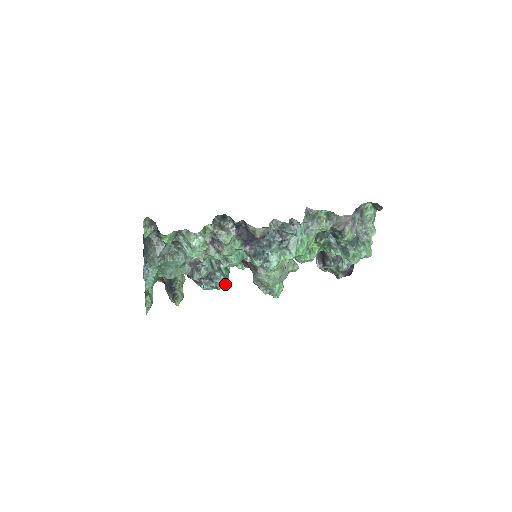
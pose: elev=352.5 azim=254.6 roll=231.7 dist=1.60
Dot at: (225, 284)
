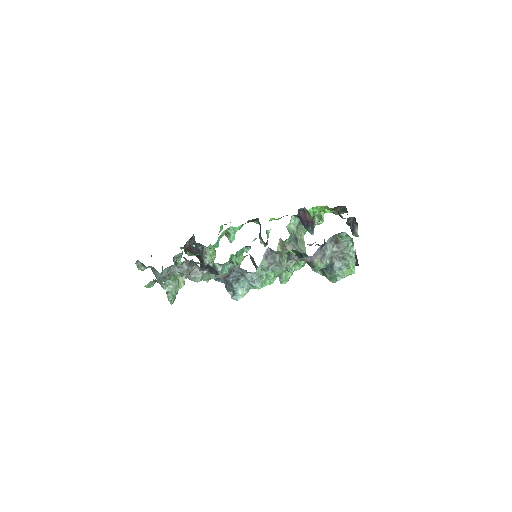
Dot at: occluded
